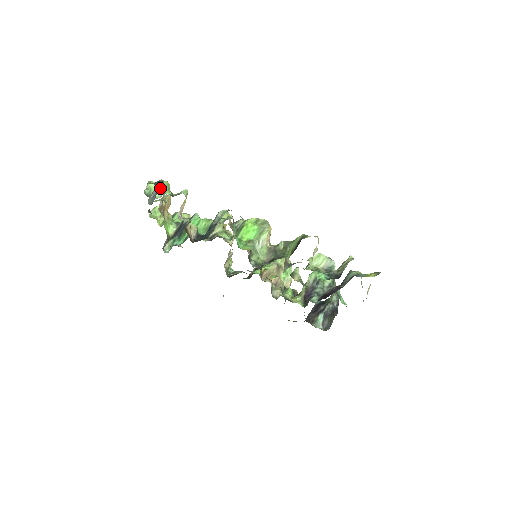
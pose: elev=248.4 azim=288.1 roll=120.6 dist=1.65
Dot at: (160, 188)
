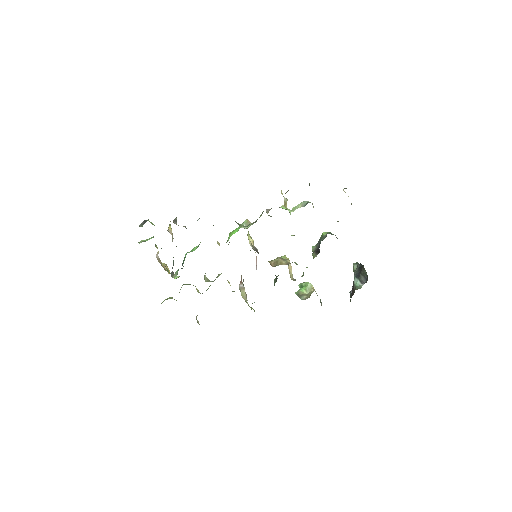
Dot at: (146, 221)
